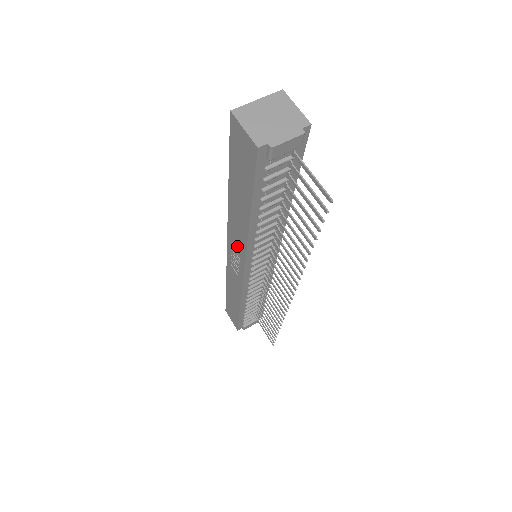
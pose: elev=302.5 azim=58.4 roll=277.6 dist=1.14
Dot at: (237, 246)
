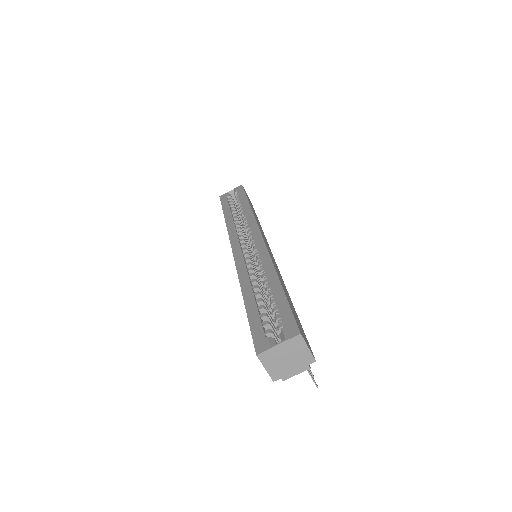
Dot at: occluded
